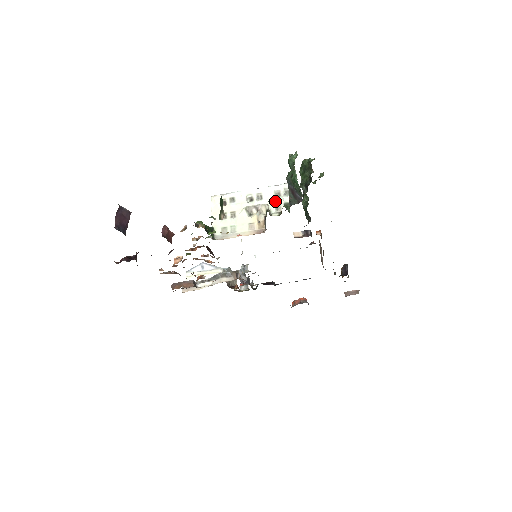
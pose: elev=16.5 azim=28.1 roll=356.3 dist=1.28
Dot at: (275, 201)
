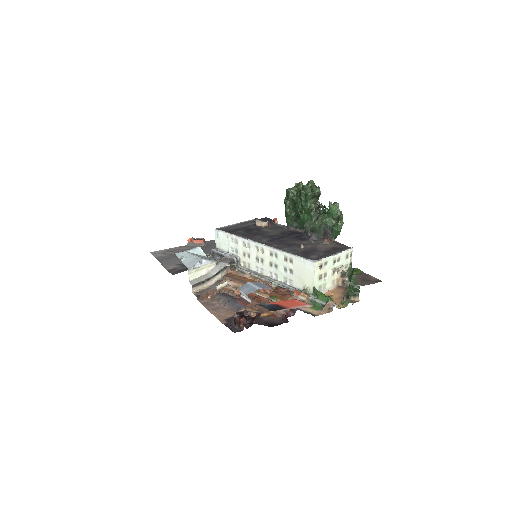
Dot at: (346, 262)
